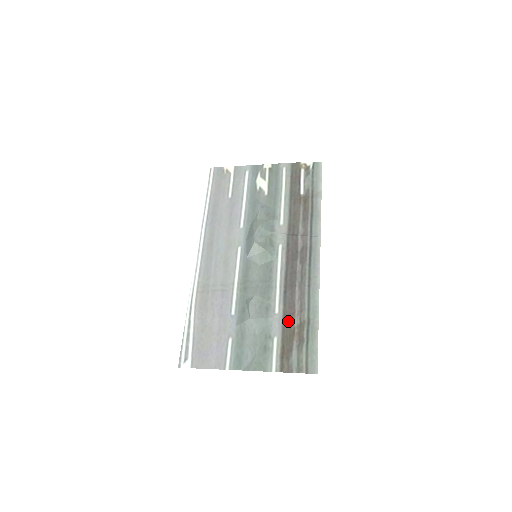
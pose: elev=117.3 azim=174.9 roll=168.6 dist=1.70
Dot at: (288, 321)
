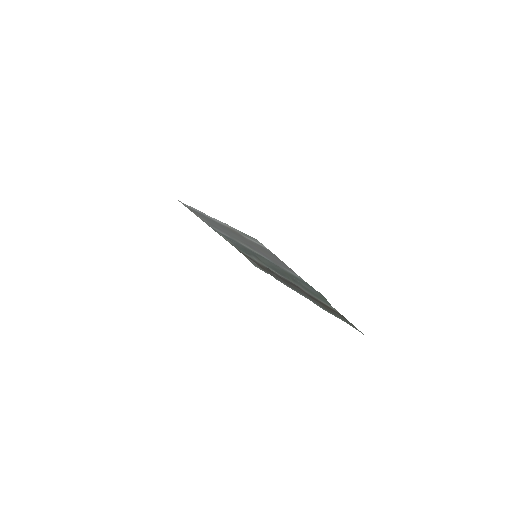
Dot at: (314, 298)
